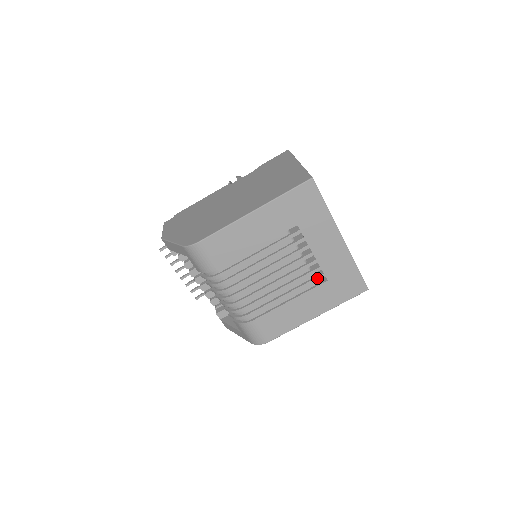
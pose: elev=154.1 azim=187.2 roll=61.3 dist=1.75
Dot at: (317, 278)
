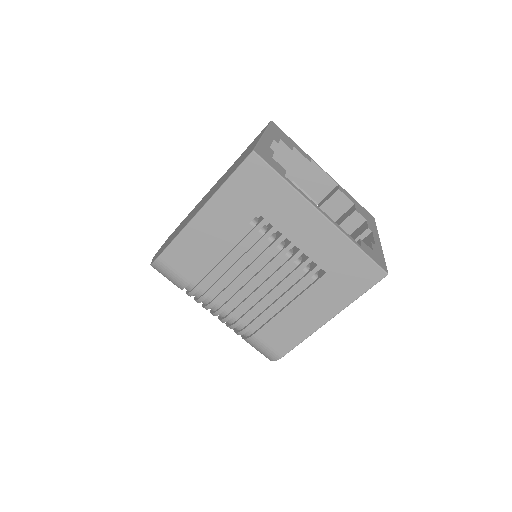
Dot at: (311, 272)
